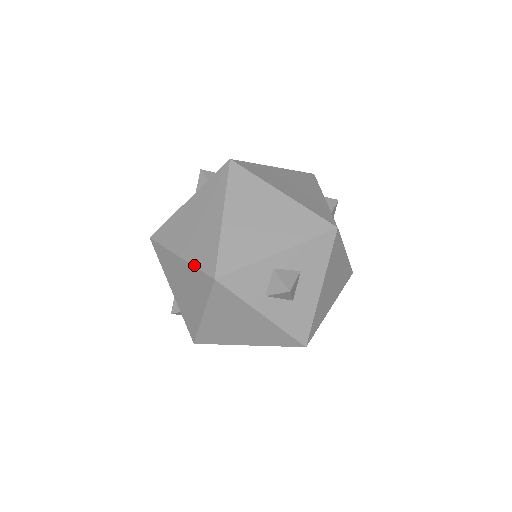
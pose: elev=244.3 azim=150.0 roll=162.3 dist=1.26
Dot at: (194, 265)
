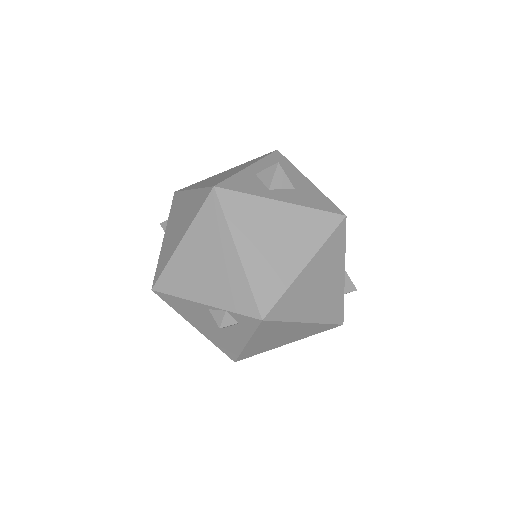
Dot at: (195, 217)
